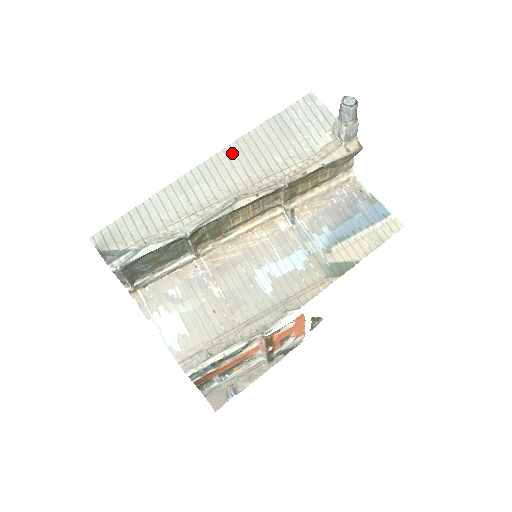
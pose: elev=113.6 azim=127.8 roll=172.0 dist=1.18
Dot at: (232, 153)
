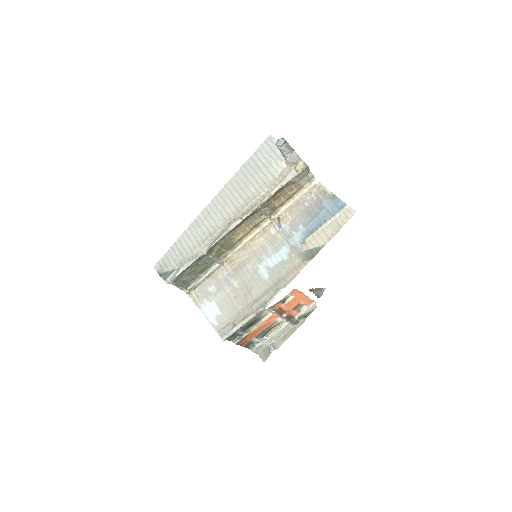
Dot at: (224, 194)
